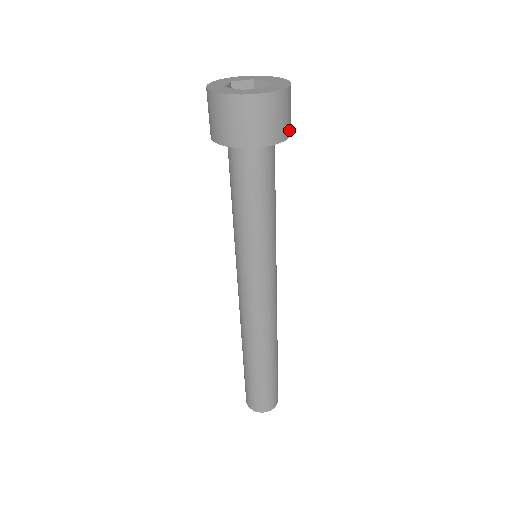
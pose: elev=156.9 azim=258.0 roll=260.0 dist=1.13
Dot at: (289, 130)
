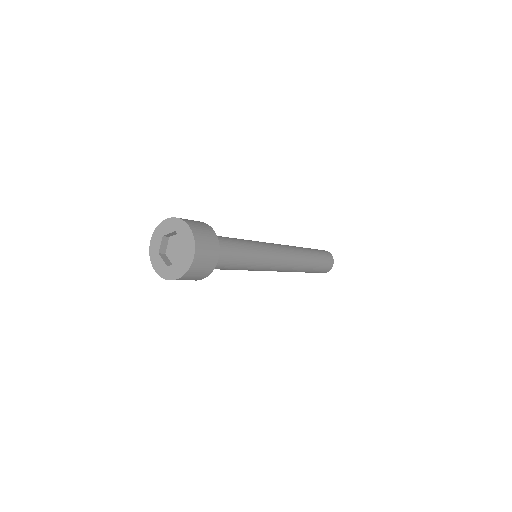
Dot at: (214, 262)
